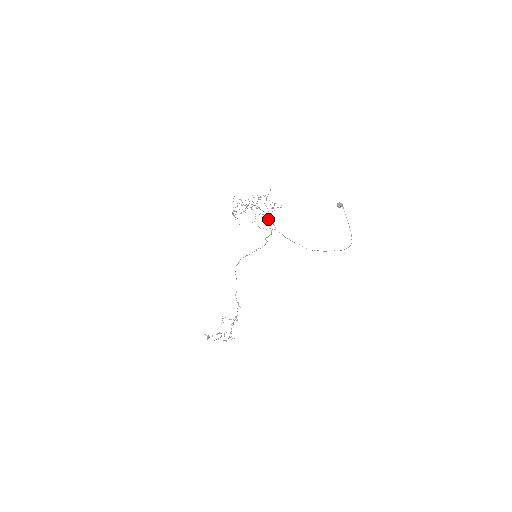
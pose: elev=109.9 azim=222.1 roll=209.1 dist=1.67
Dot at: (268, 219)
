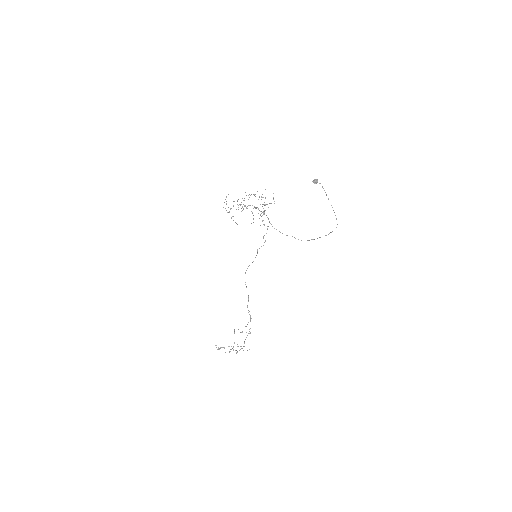
Dot at: occluded
